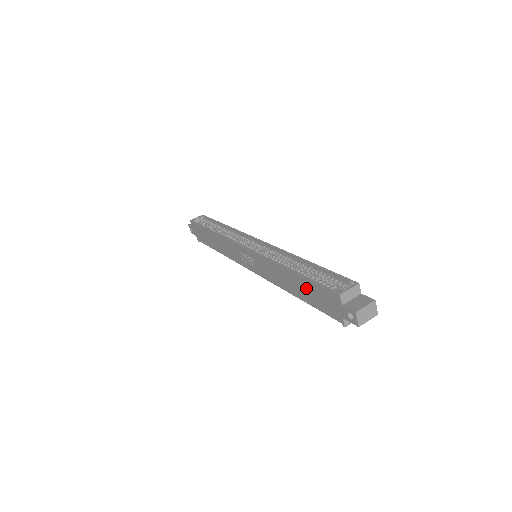
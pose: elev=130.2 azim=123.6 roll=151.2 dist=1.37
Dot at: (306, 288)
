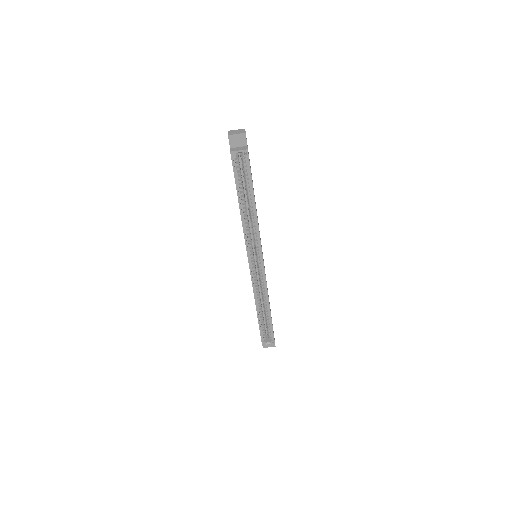
Dot at: occluded
